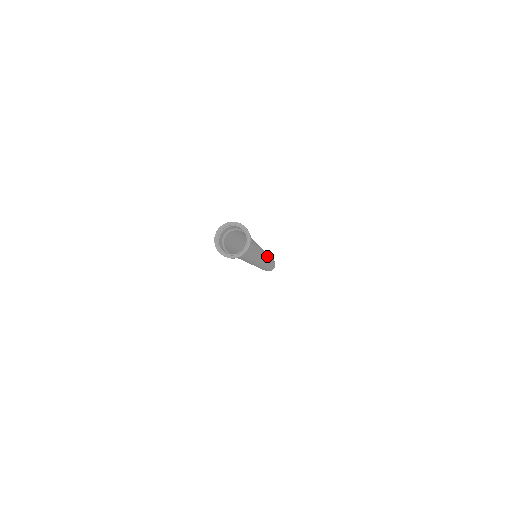
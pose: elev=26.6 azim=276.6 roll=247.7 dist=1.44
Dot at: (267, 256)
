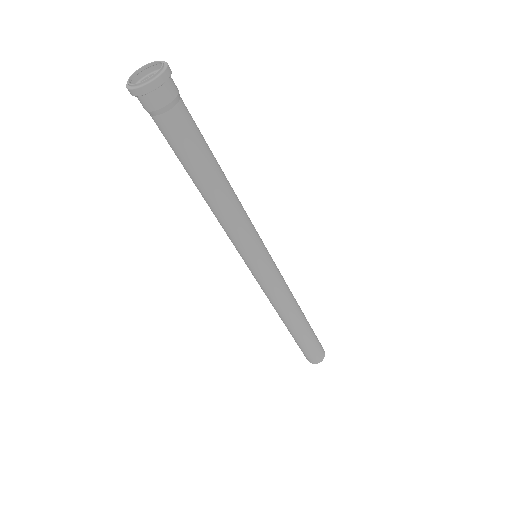
Dot at: (278, 269)
